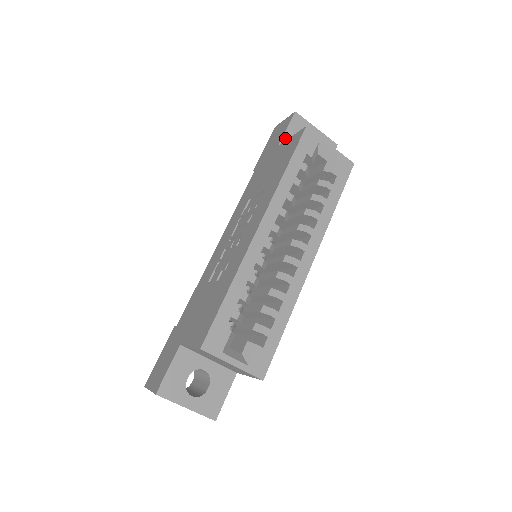
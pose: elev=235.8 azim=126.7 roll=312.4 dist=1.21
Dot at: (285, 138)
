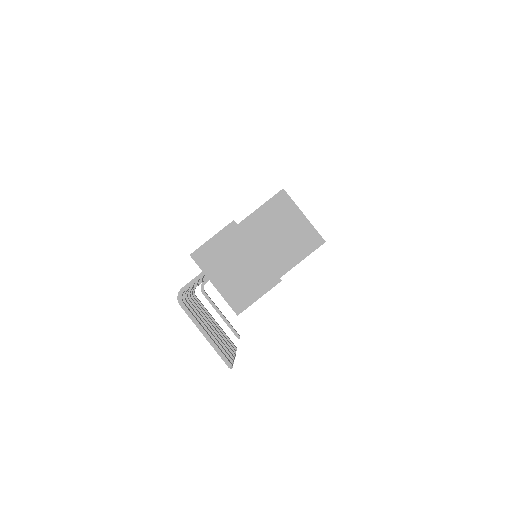
Dot at: occluded
